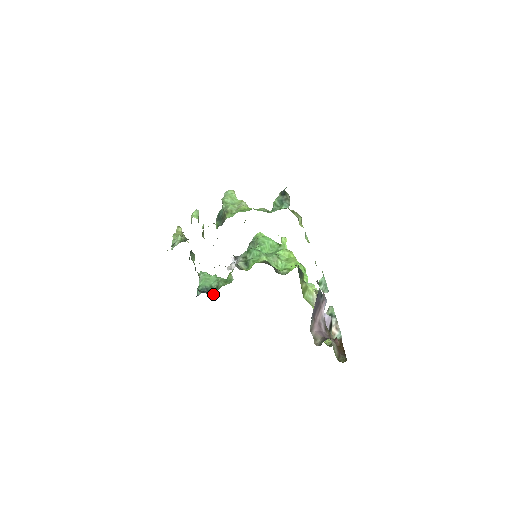
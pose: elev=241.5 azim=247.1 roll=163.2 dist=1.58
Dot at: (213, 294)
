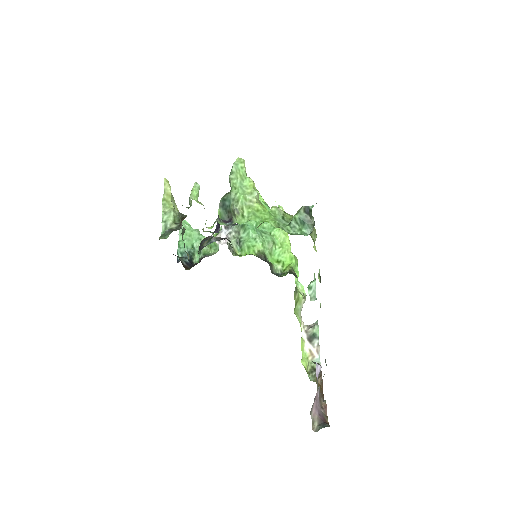
Dot at: (195, 260)
